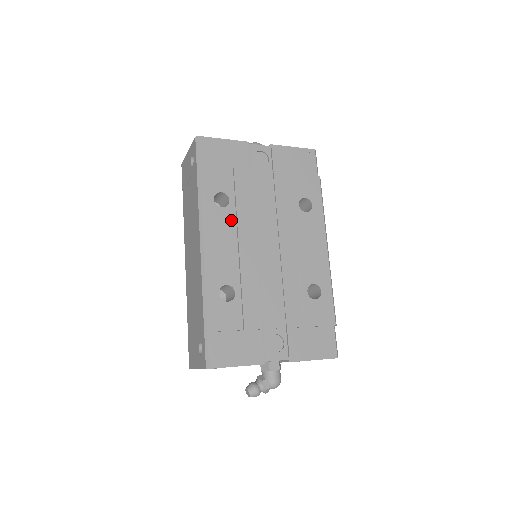
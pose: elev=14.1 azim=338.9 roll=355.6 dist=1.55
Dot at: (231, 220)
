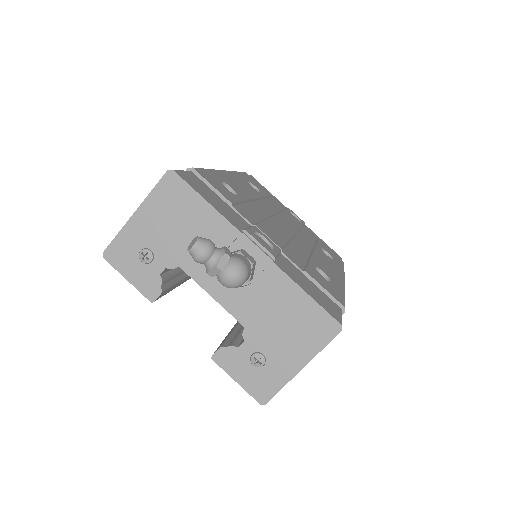
Dot at: (256, 193)
